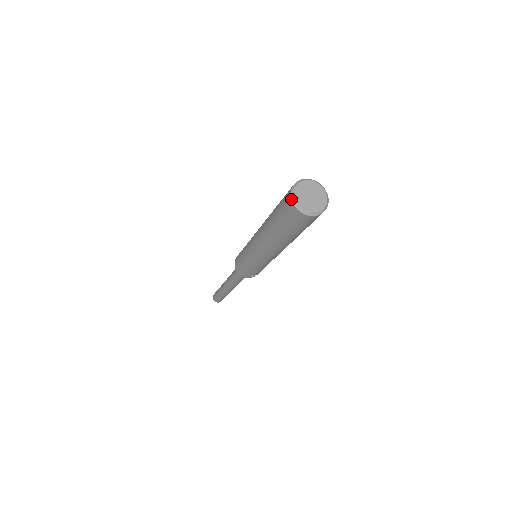
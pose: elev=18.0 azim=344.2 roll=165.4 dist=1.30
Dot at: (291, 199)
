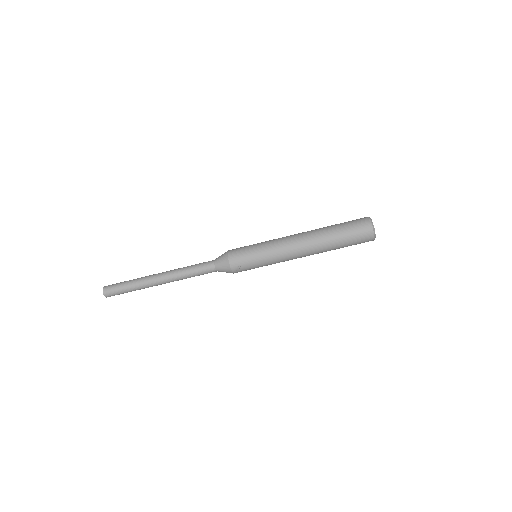
Dot at: (370, 219)
